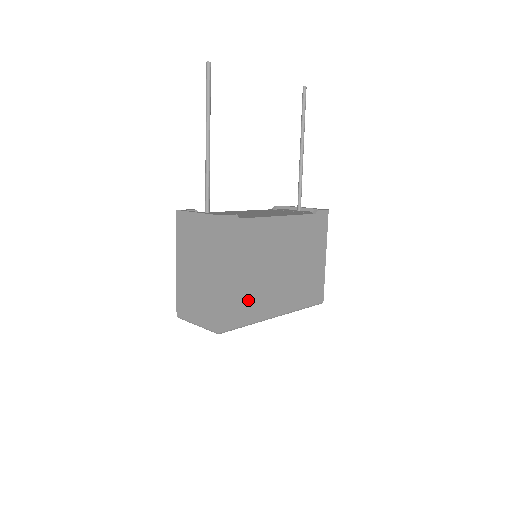
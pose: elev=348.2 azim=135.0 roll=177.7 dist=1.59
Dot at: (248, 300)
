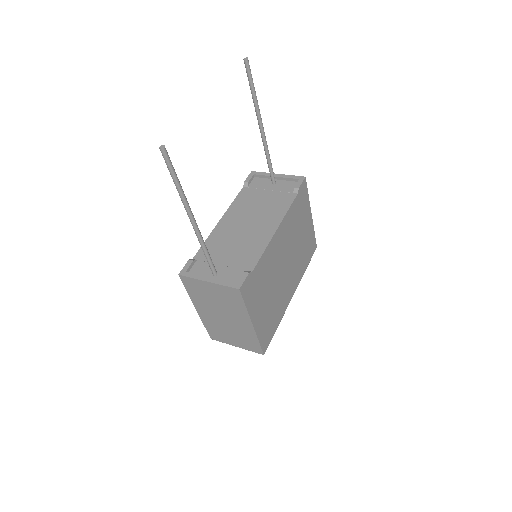
Dot at: (274, 313)
